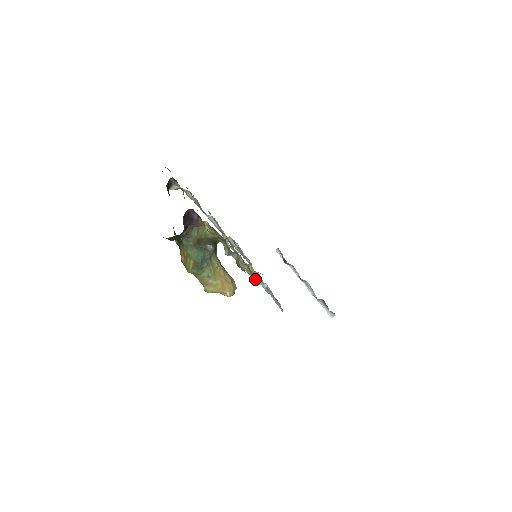
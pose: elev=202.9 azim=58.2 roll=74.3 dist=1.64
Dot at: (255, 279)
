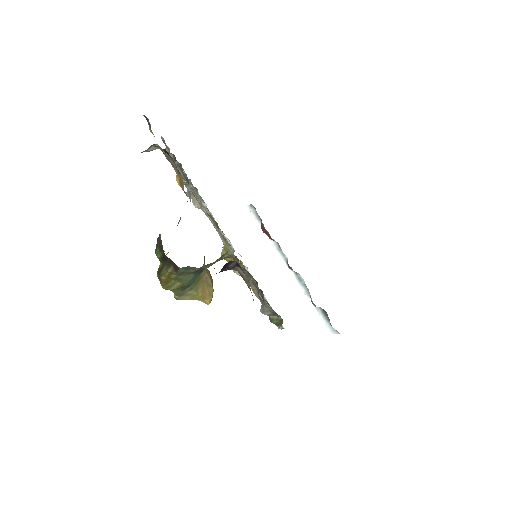
Dot at: occluded
